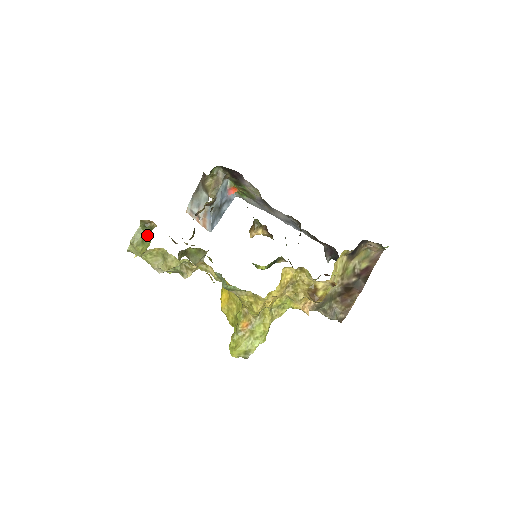
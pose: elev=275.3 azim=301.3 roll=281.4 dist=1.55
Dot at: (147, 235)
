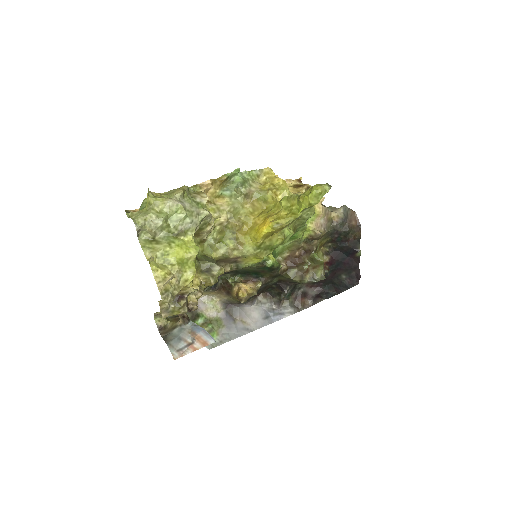
Dot at: occluded
